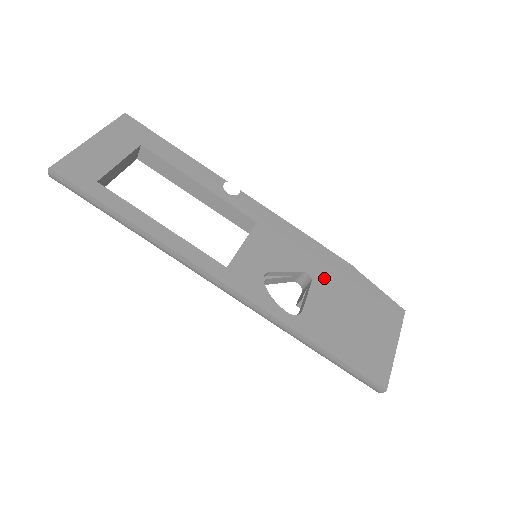
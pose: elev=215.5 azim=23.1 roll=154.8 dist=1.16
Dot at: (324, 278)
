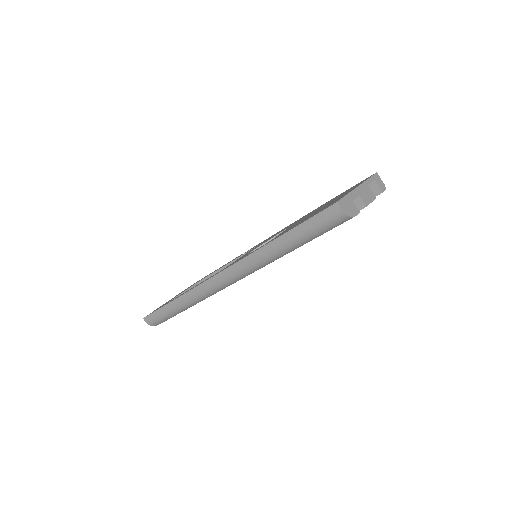
Dot at: occluded
